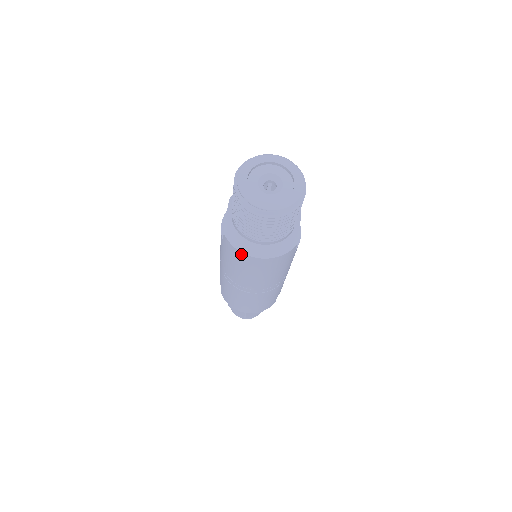
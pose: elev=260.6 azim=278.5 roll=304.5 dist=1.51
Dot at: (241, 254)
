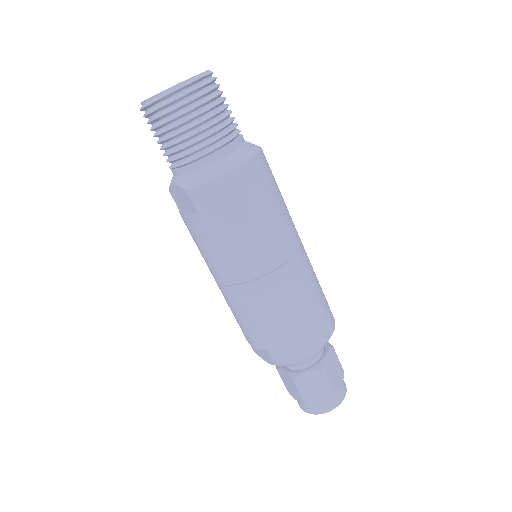
Dot at: (220, 183)
